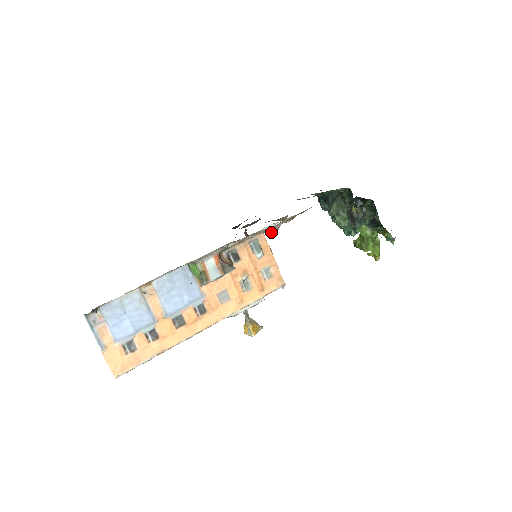
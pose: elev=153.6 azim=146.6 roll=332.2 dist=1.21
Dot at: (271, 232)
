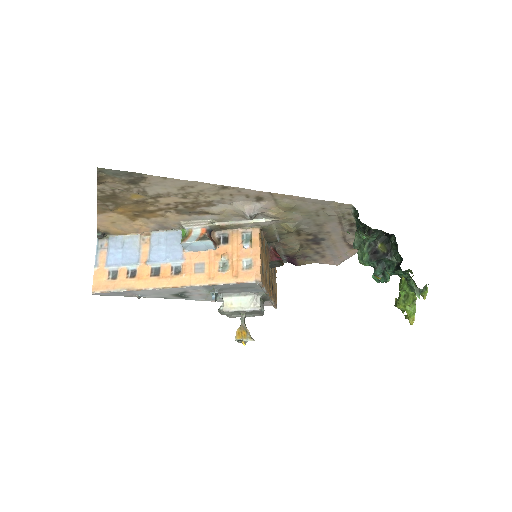
Dot at: (244, 212)
